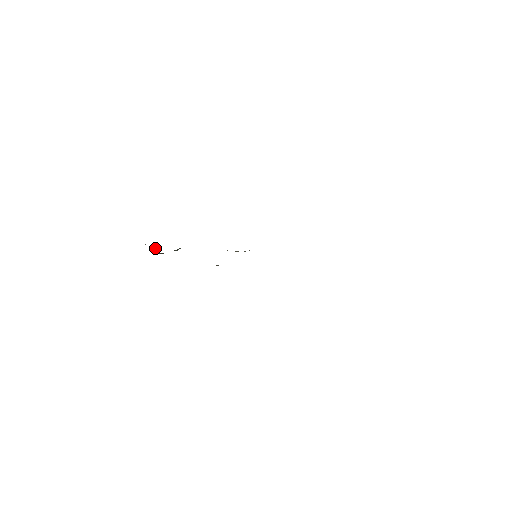
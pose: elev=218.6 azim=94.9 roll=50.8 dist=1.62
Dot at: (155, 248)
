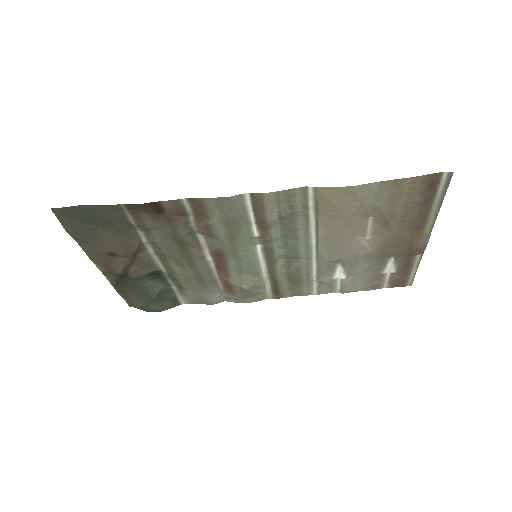
Dot at: (129, 294)
